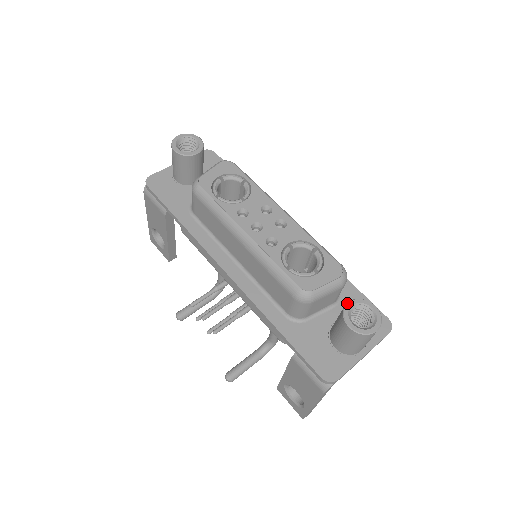
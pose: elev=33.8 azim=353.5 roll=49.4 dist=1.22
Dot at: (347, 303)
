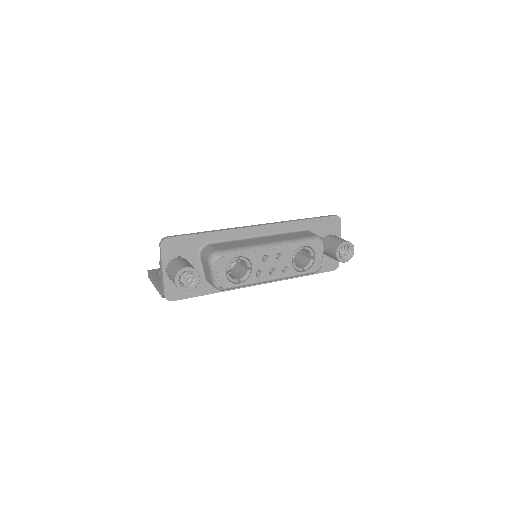
Dot at: (337, 255)
